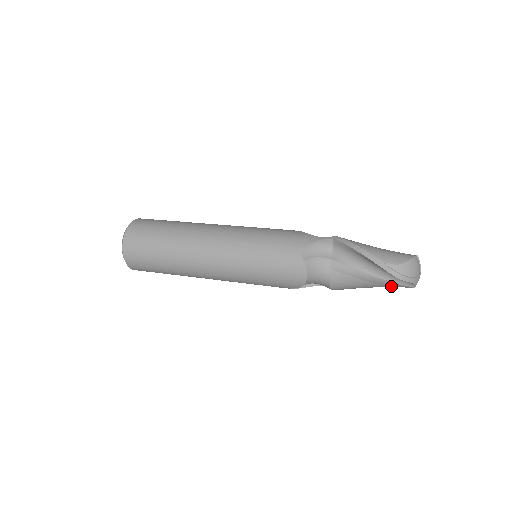
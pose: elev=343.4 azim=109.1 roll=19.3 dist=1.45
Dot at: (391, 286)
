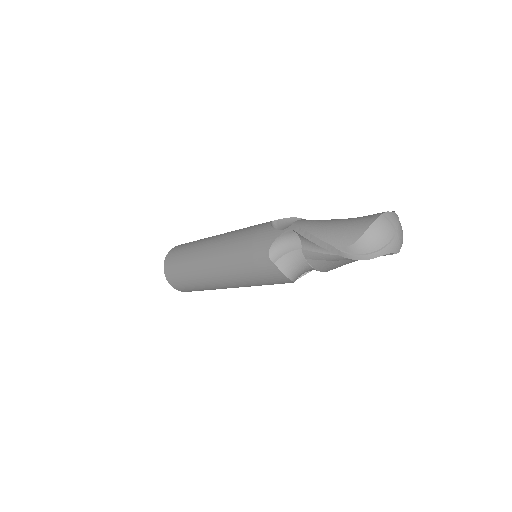
Dot at: occluded
